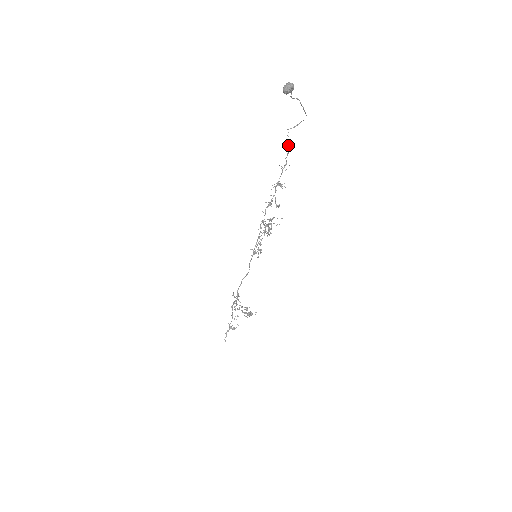
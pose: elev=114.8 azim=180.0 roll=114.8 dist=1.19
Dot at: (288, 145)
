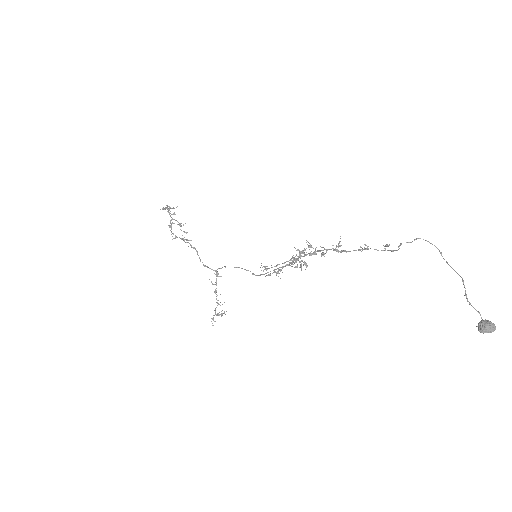
Dot at: (388, 246)
